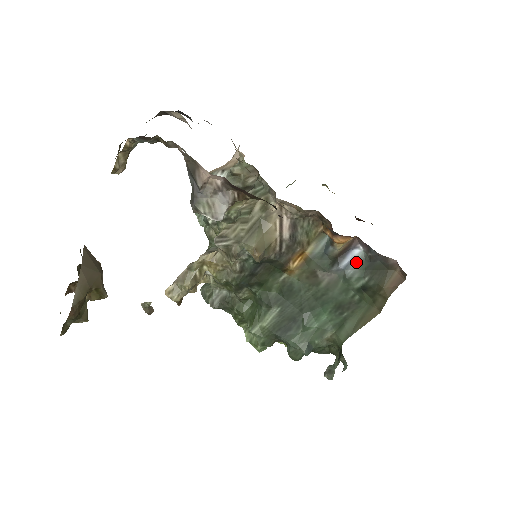
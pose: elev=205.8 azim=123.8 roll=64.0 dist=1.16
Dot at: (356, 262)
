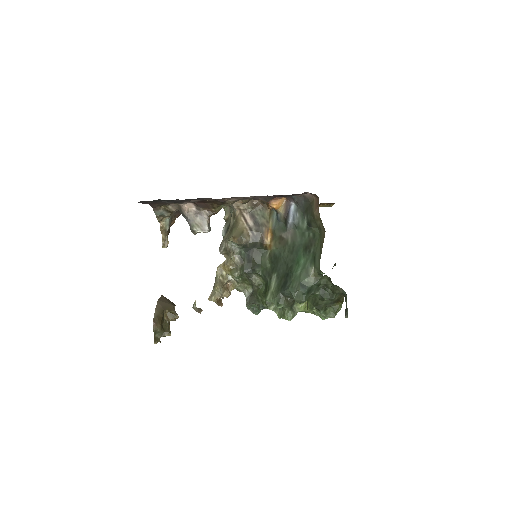
Dot at: (295, 213)
